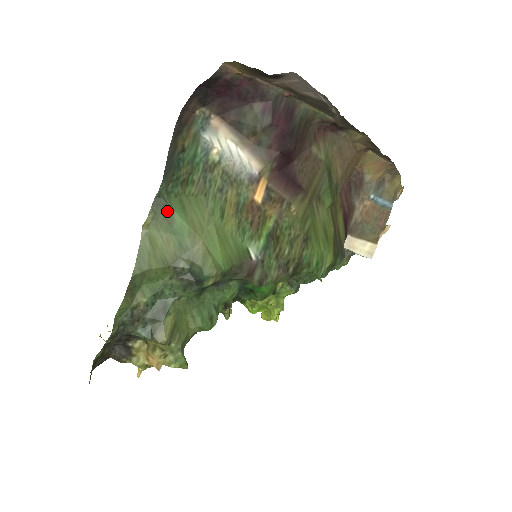
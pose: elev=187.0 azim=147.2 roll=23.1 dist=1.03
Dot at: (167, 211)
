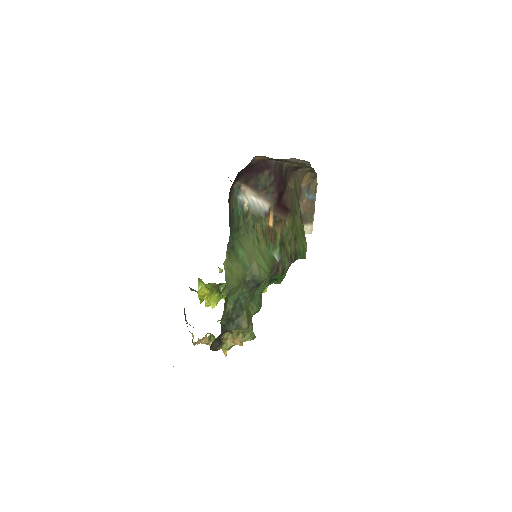
Dot at: (234, 250)
